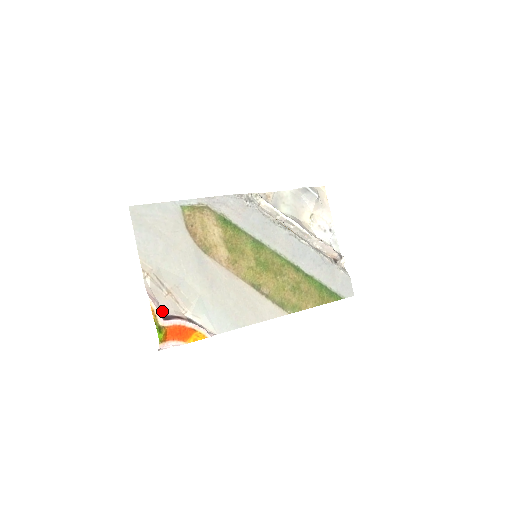
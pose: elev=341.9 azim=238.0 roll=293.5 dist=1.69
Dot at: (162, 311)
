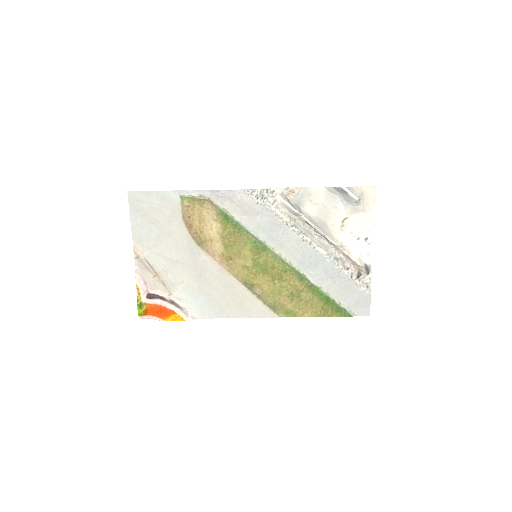
Dot at: (149, 289)
